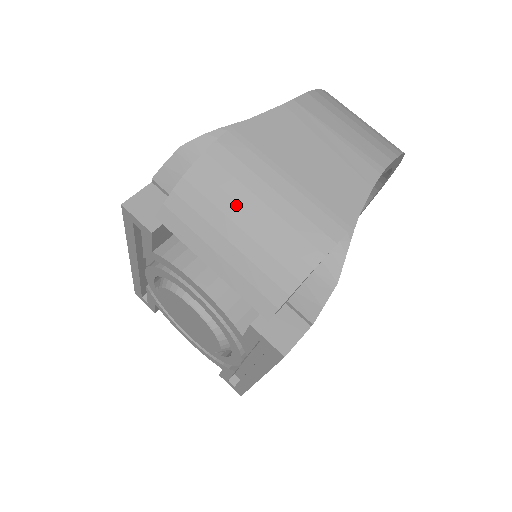
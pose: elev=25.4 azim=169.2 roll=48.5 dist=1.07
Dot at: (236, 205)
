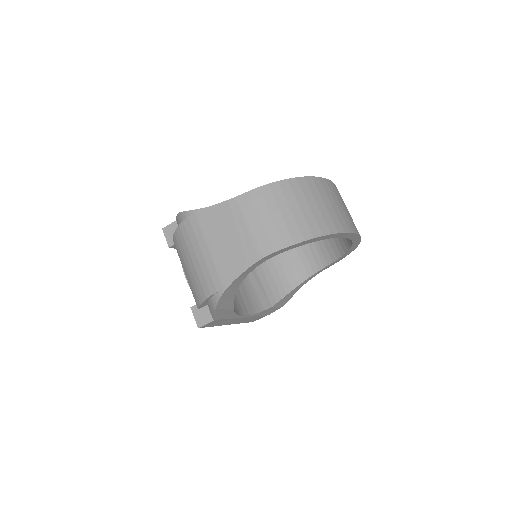
Dot at: (189, 253)
